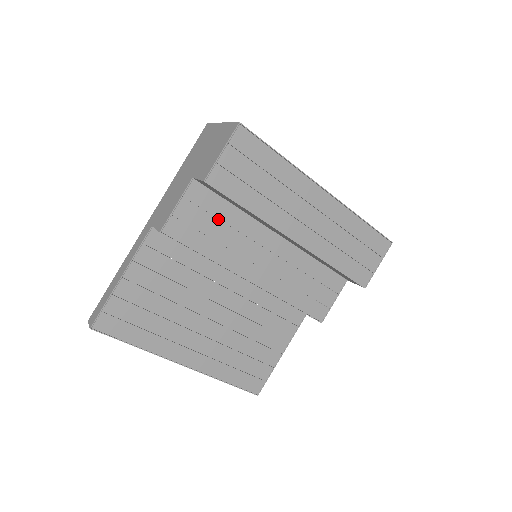
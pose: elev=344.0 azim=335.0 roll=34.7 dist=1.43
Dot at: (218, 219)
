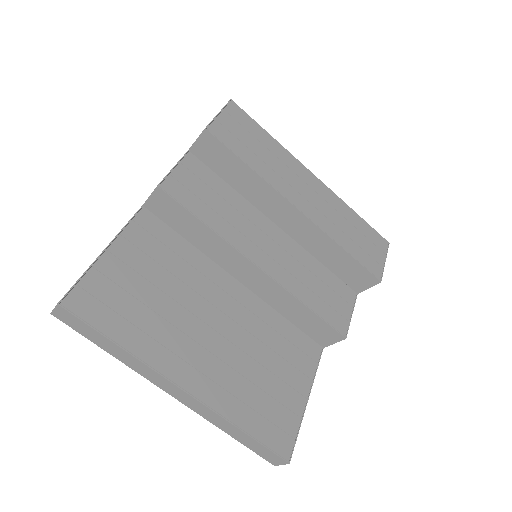
Dot at: (216, 193)
